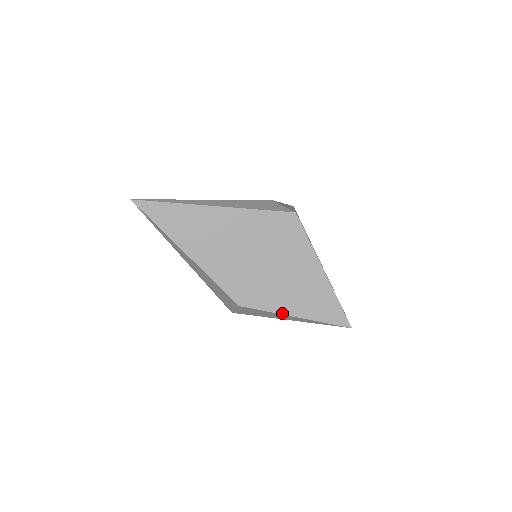
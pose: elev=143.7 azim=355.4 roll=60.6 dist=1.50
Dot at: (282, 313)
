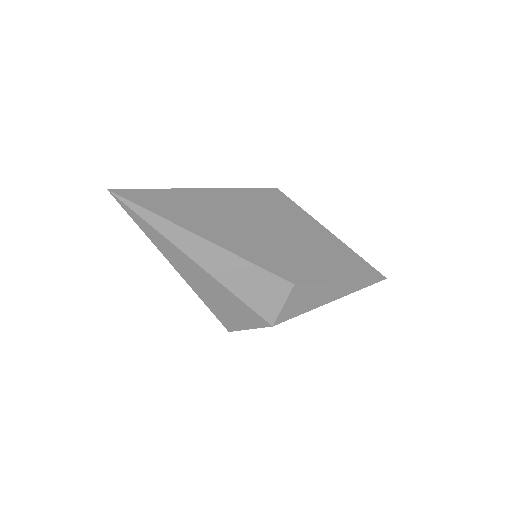
Dot at: (333, 281)
